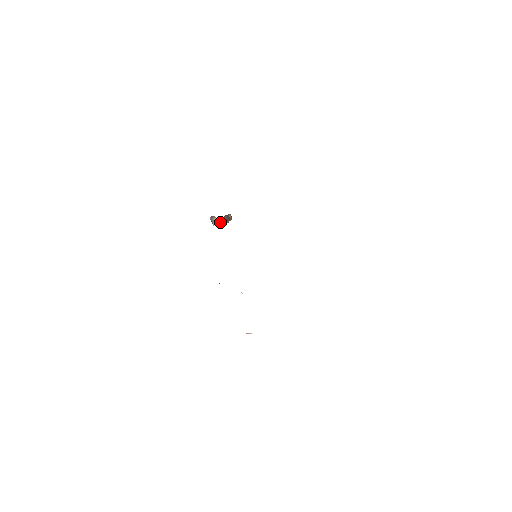
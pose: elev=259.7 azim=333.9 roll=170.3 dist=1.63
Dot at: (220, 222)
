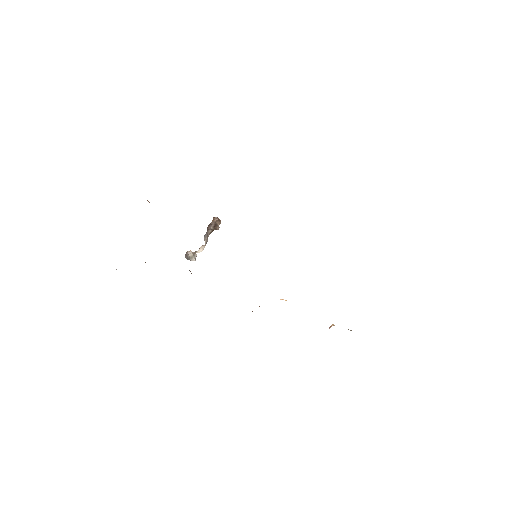
Dot at: (202, 246)
